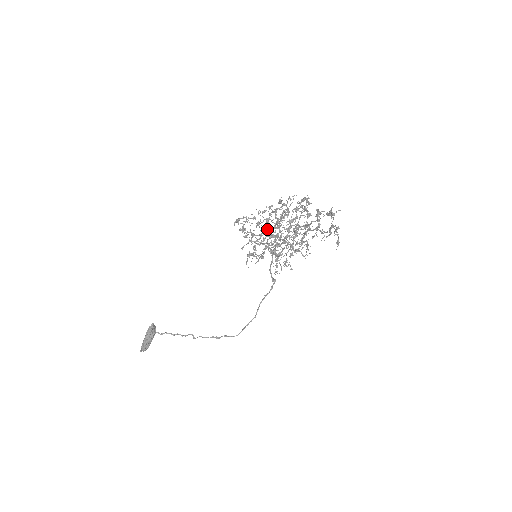
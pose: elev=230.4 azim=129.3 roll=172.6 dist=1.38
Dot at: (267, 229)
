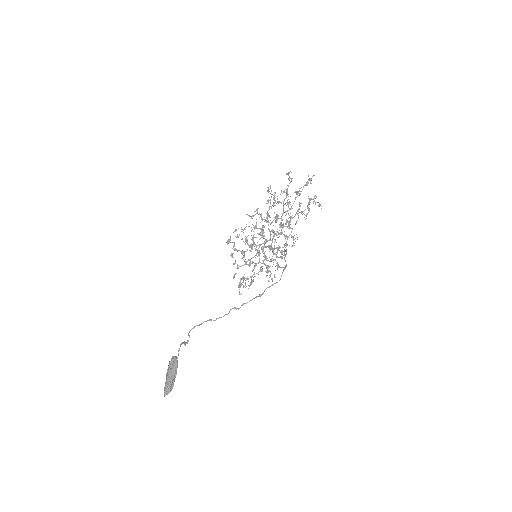
Dot at: (258, 233)
